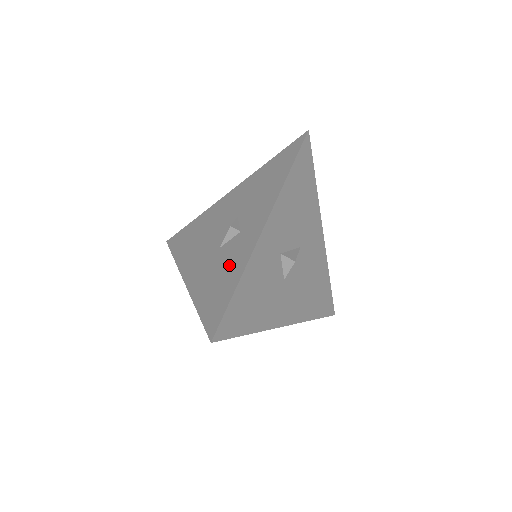
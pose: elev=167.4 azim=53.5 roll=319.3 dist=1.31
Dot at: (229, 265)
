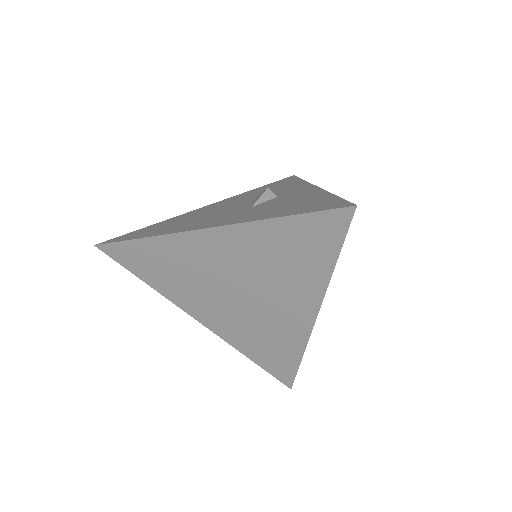
Dot at: (294, 200)
